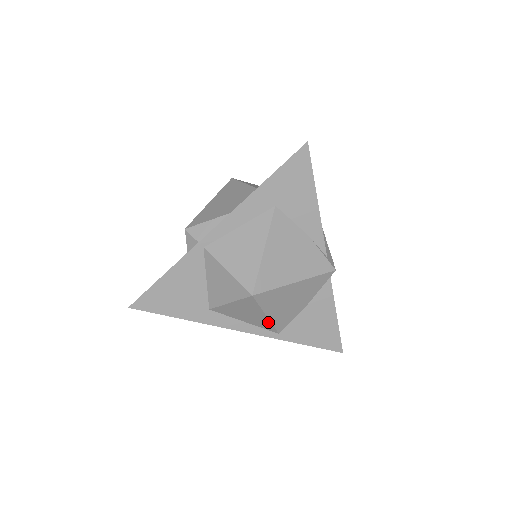
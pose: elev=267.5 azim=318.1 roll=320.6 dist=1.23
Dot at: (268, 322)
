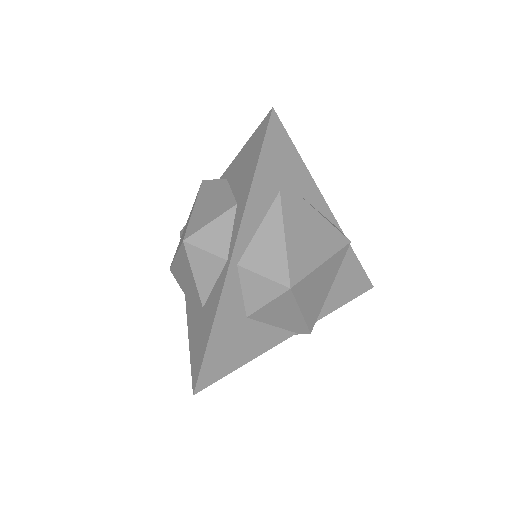
Dot at: occluded
